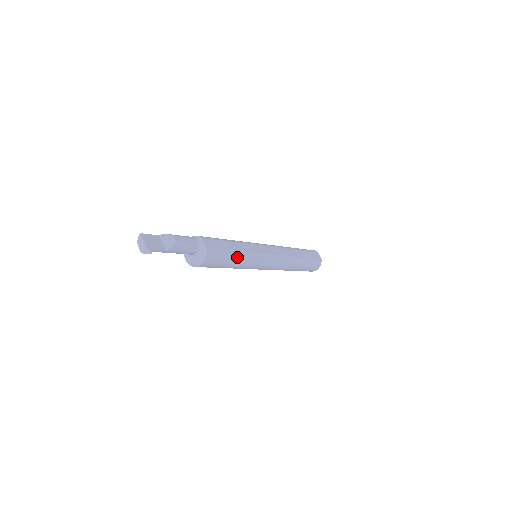
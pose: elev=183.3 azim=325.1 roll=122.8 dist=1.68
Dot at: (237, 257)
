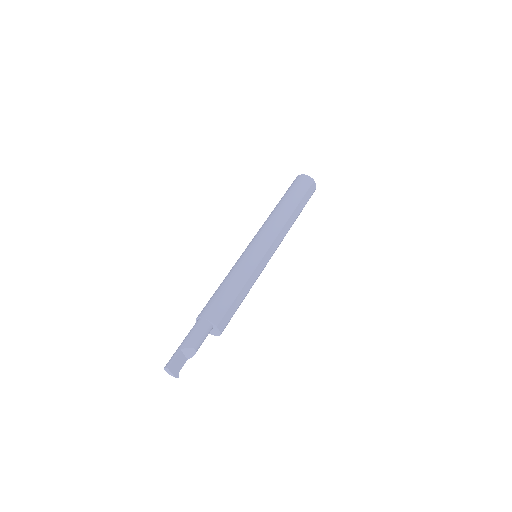
Dot at: occluded
